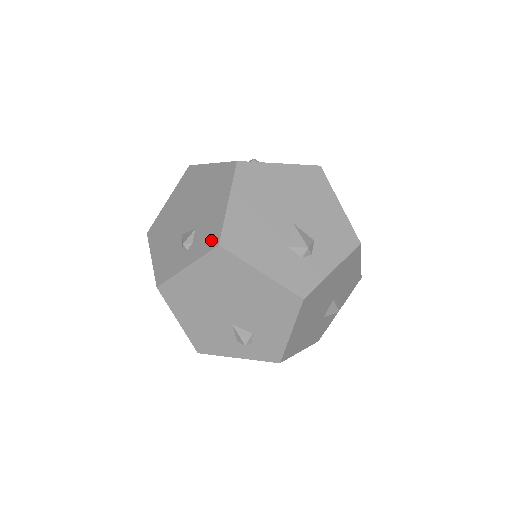
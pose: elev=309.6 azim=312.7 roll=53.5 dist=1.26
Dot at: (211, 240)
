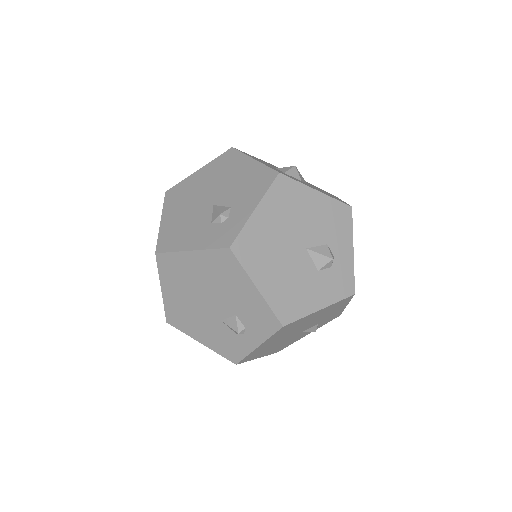
Dot at: (269, 324)
